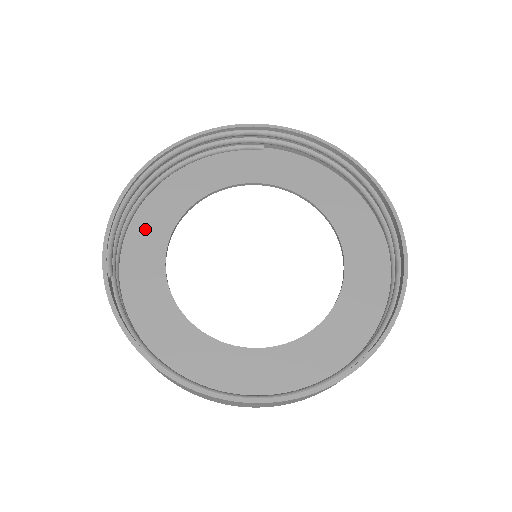
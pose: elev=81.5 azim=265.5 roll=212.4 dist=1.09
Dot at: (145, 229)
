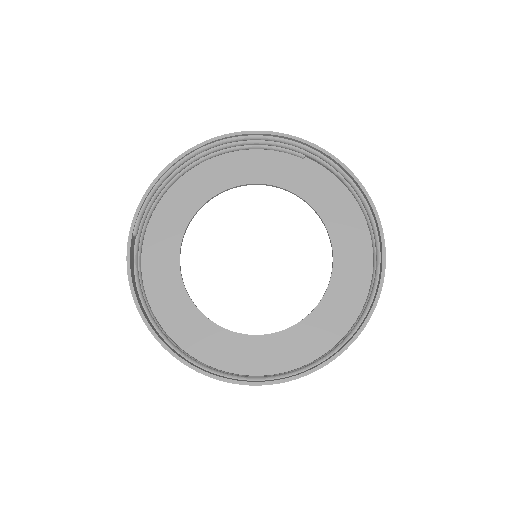
Dot at: (178, 199)
